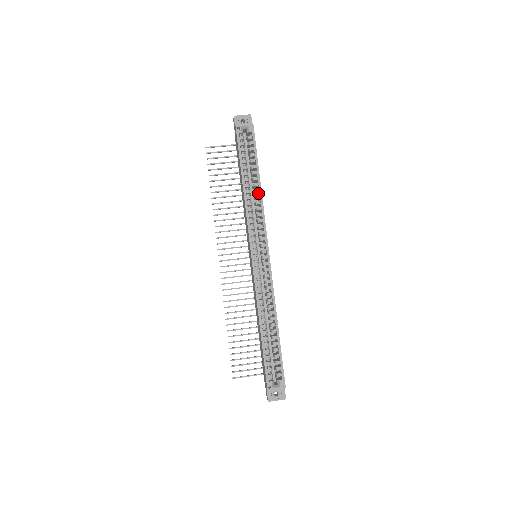
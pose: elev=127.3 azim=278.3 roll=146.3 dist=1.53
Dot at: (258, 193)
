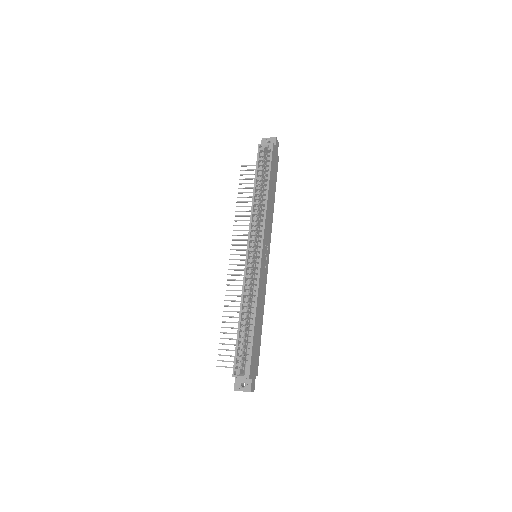
Dot at: occluded
